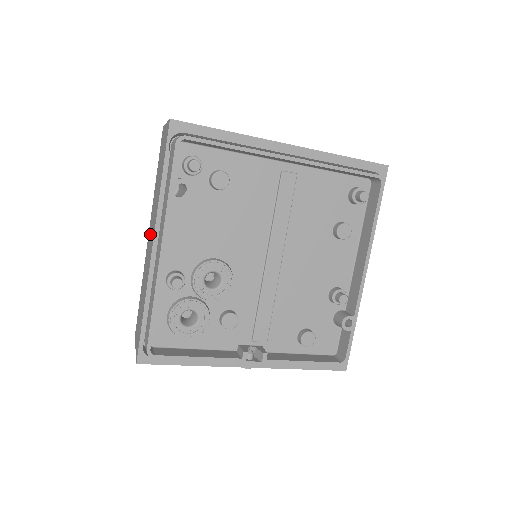
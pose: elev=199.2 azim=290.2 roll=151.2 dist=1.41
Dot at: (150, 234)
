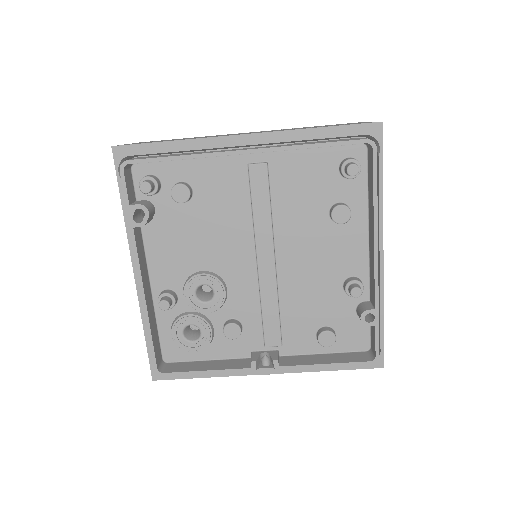
Dot at: occluded
